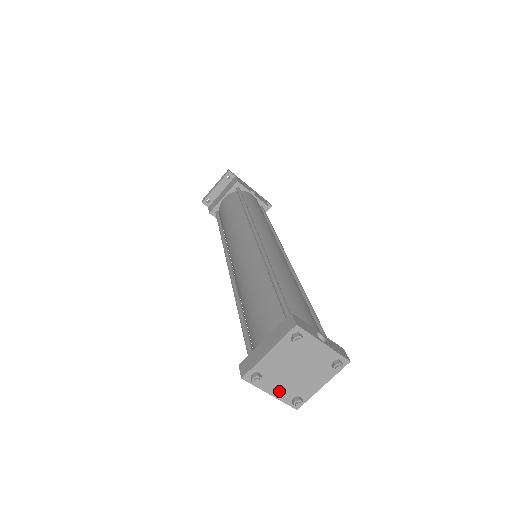
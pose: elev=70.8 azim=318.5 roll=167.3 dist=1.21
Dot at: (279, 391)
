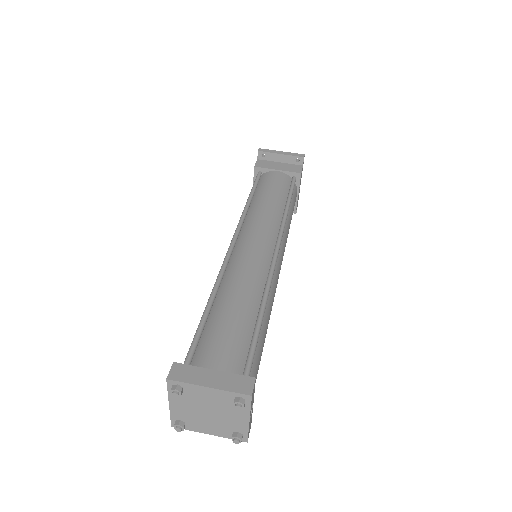
Dot at: (178, 408)
